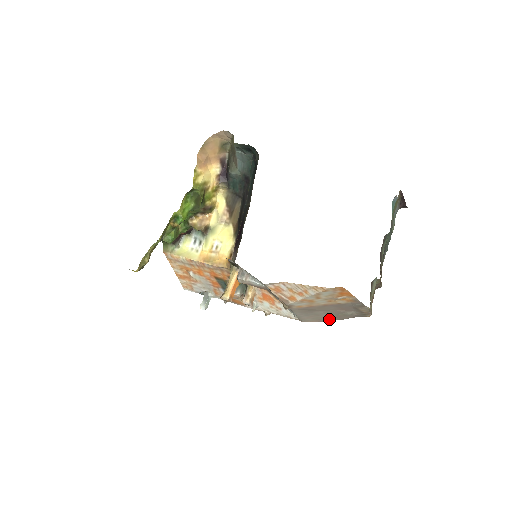
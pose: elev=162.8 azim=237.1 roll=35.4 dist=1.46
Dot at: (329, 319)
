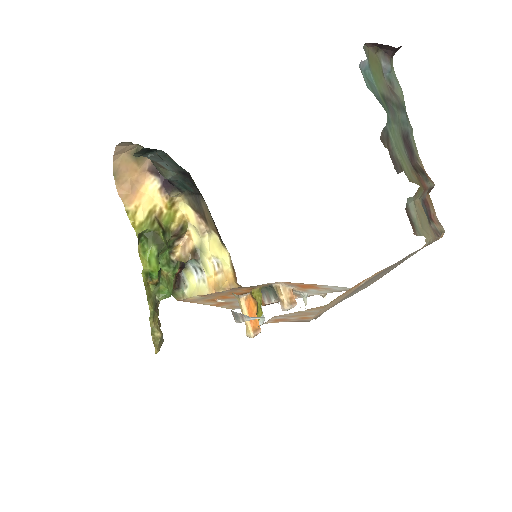
Dot at: (393, 268)
